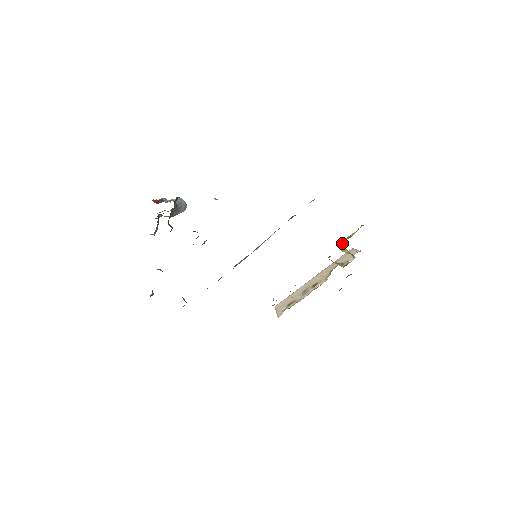
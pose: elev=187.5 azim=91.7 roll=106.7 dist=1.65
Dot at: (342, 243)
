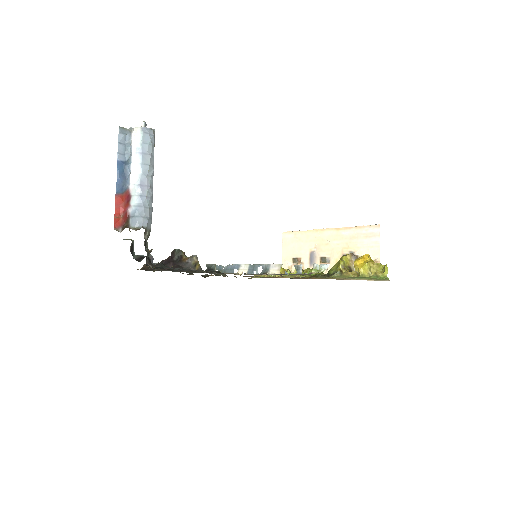
Dot at: occluded
